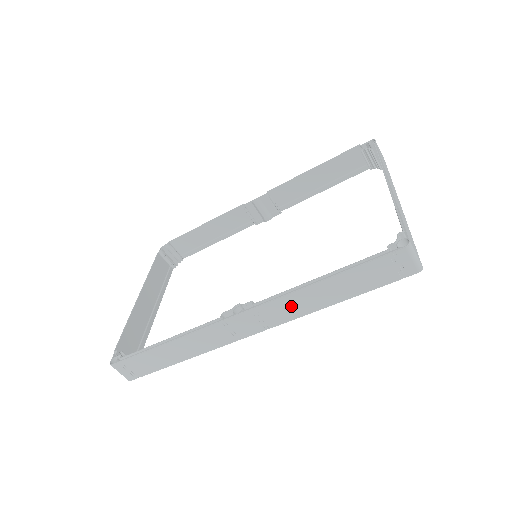
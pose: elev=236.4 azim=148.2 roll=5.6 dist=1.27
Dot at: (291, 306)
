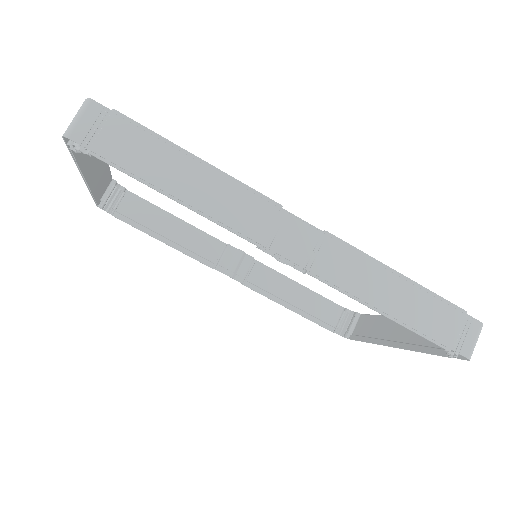
Dot at: (354, 271)
